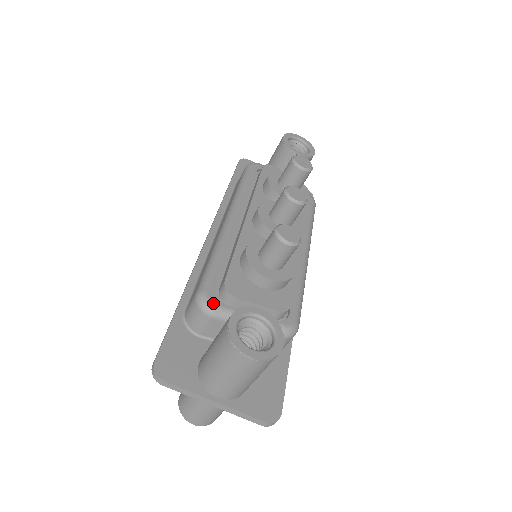
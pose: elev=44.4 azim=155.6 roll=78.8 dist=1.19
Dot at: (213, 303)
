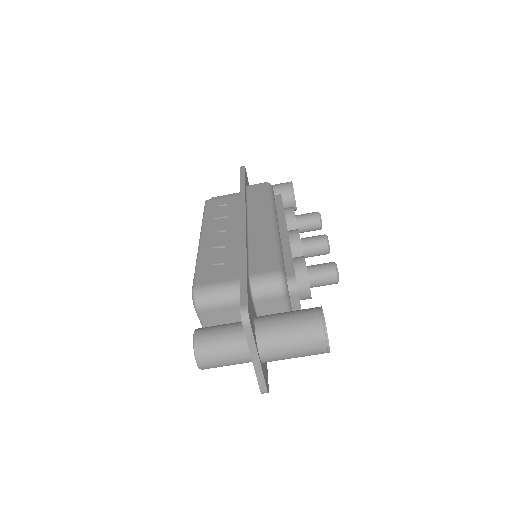
Dot at: occluded
